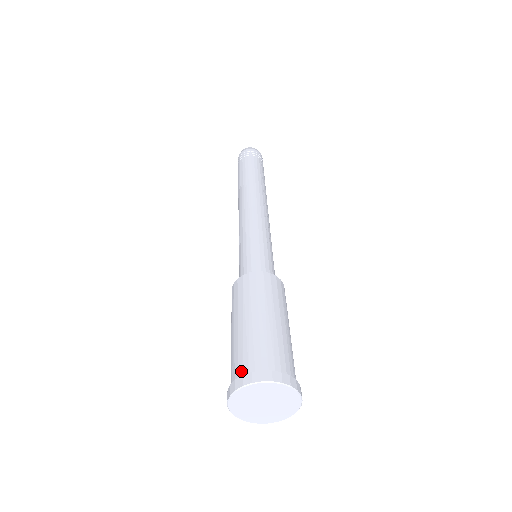
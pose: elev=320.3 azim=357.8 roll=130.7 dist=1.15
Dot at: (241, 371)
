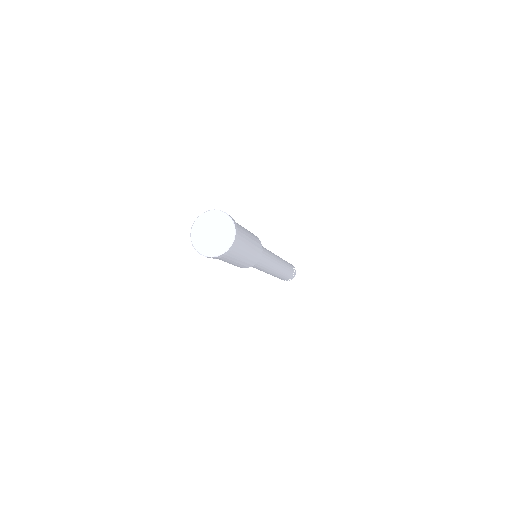
Dot at: occluded
